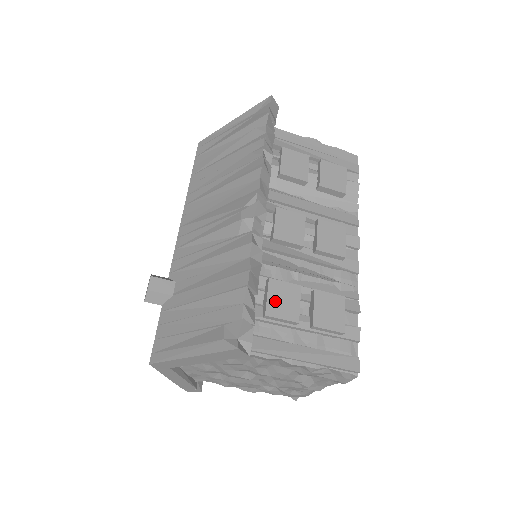
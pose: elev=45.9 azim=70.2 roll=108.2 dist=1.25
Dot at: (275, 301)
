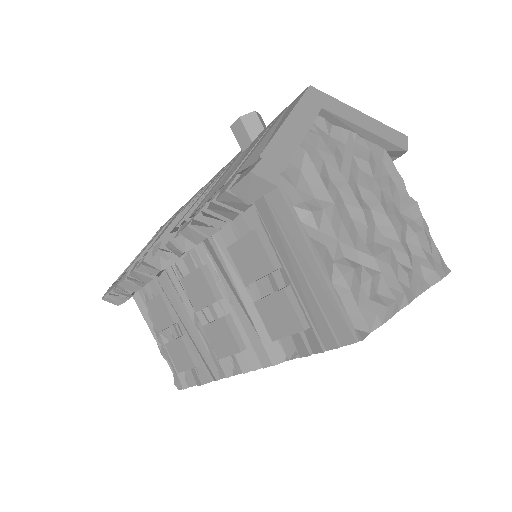
Dot at: occluded
